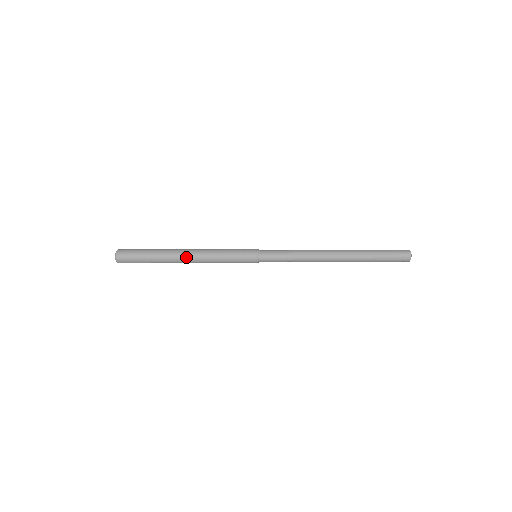
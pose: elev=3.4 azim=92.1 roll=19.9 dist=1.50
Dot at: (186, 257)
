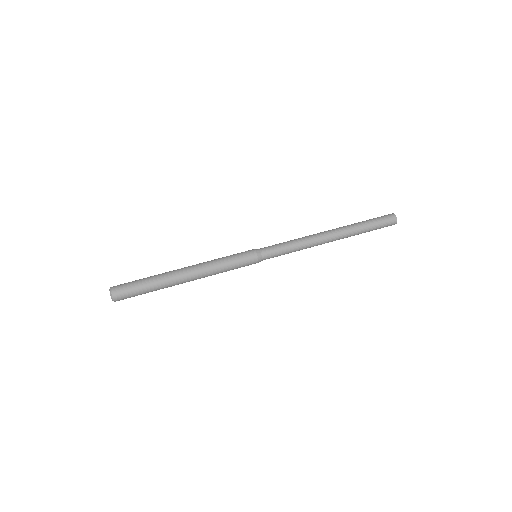
Dot at: occluded
